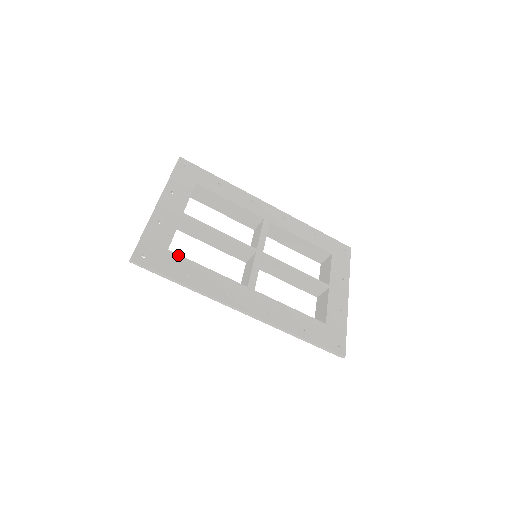
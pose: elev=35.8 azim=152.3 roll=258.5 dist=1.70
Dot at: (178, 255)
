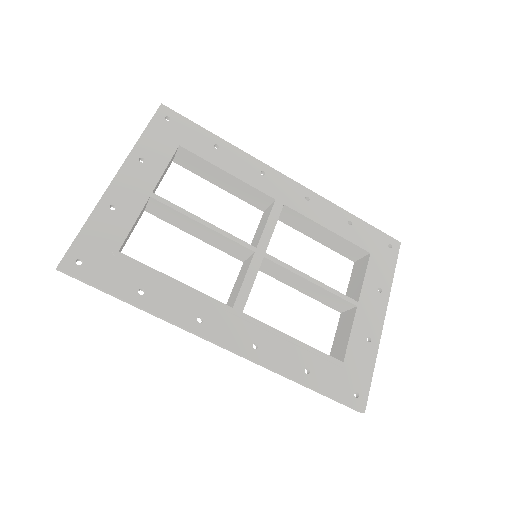
Dot at: (133, 260)
